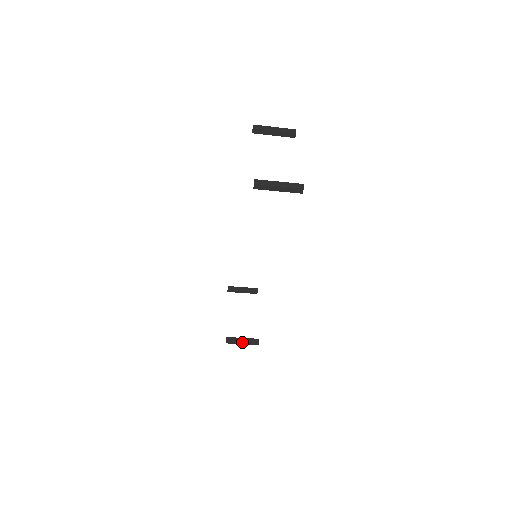
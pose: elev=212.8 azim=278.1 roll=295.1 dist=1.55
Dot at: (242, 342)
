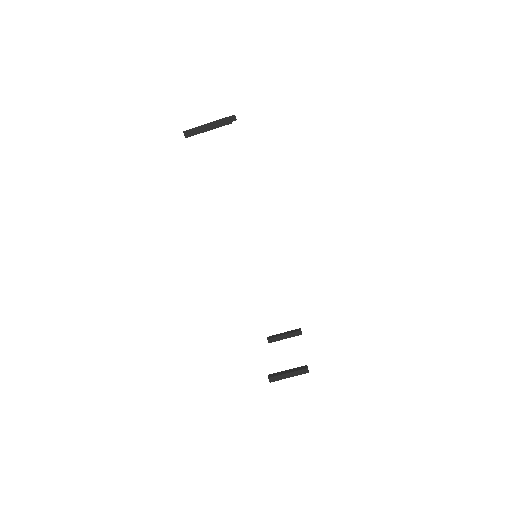
Dot at: (287, 374)
